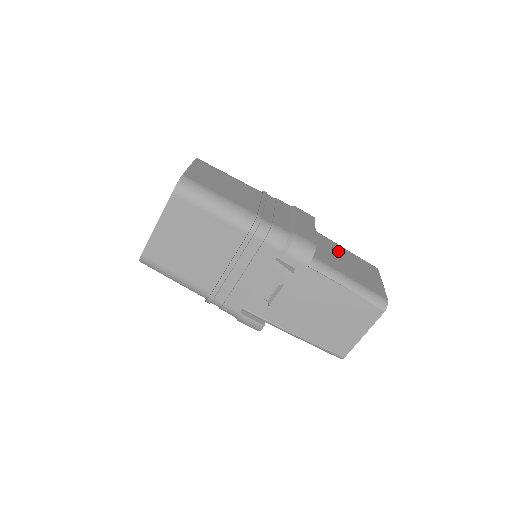
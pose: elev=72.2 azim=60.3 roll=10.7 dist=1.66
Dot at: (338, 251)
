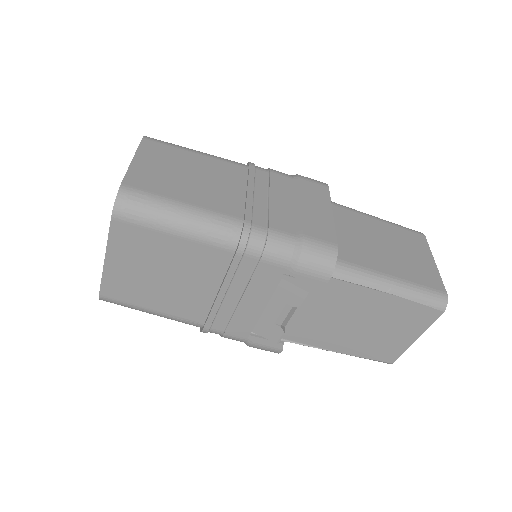
Dot at: (368, 228)
